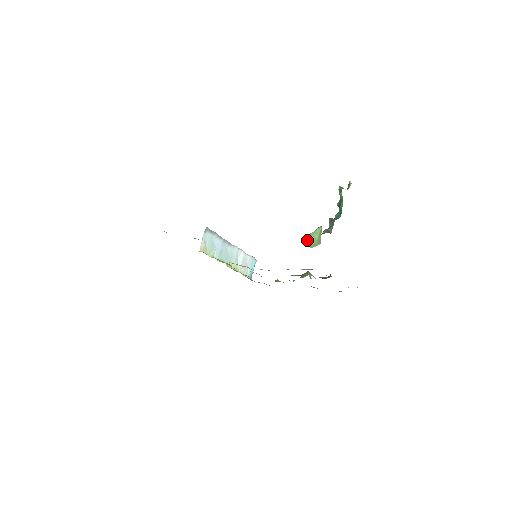
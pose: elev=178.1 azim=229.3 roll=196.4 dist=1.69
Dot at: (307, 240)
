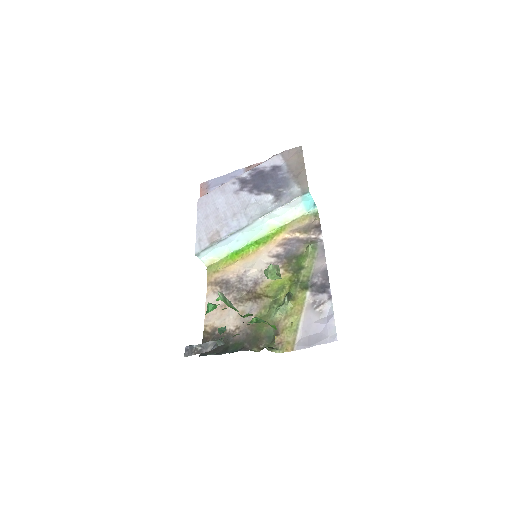
Dot at: occluded
